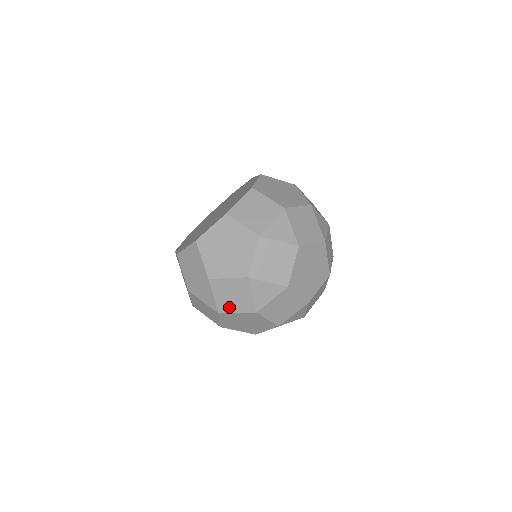
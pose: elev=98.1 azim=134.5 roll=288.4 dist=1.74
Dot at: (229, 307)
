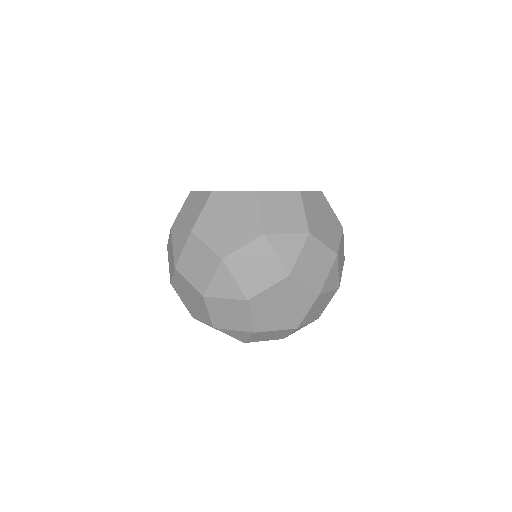
Dot at: (187, 271)
